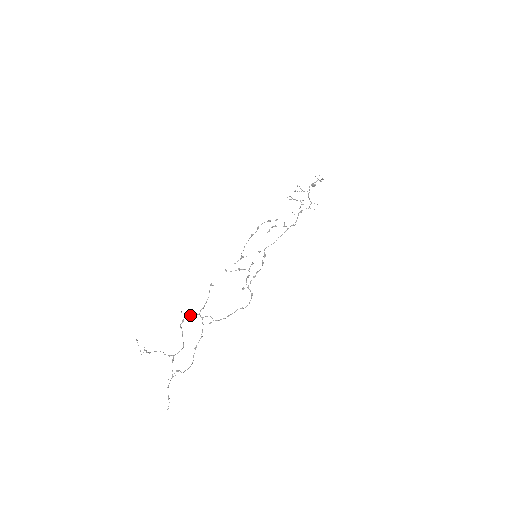
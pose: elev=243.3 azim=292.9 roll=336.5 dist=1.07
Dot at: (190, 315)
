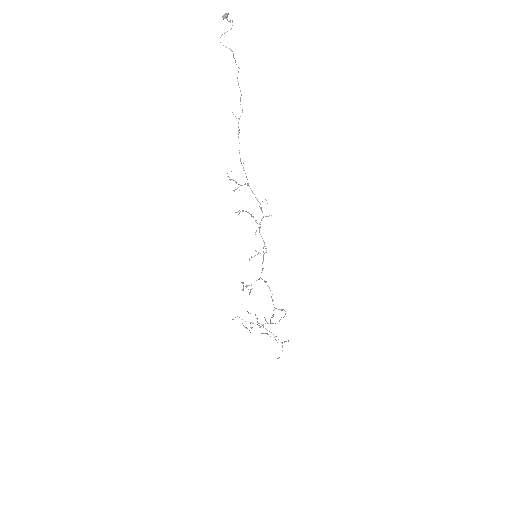
Dot at: occluded
